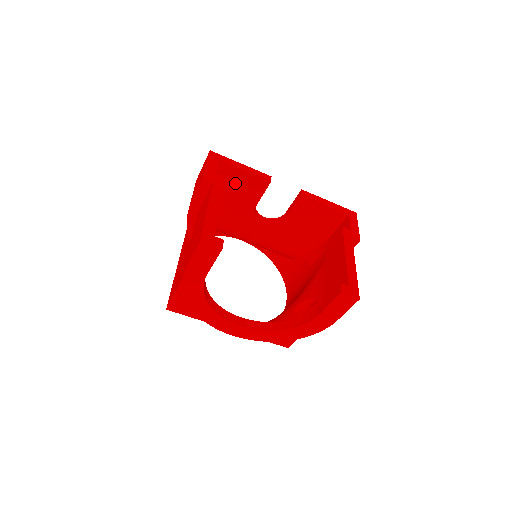
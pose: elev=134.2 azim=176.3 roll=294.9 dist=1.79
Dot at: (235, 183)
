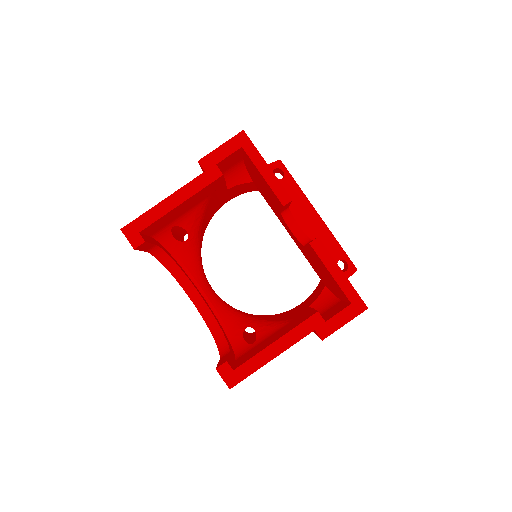
Dot at: (260, 178)
